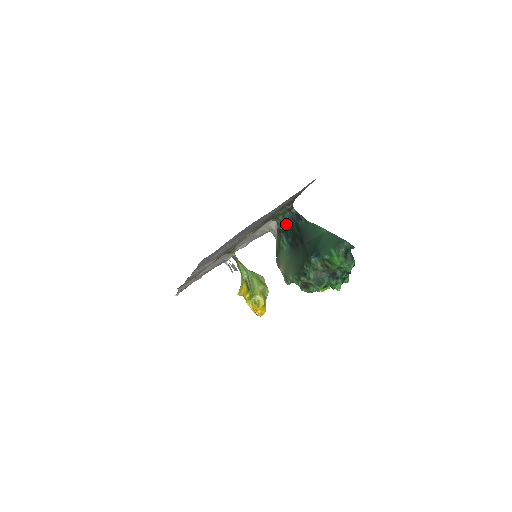
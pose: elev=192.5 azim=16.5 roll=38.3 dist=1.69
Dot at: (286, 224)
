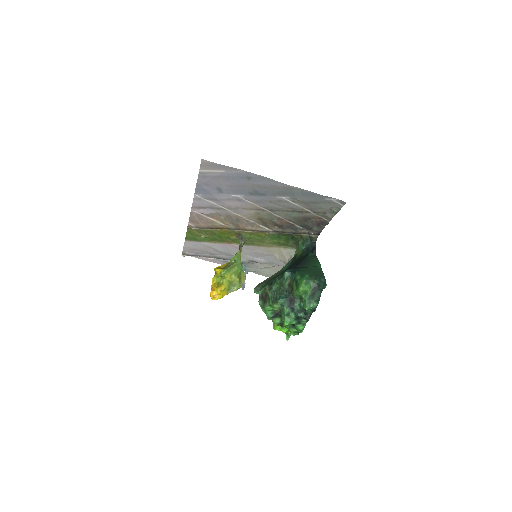
Dot at: (300, 251)
